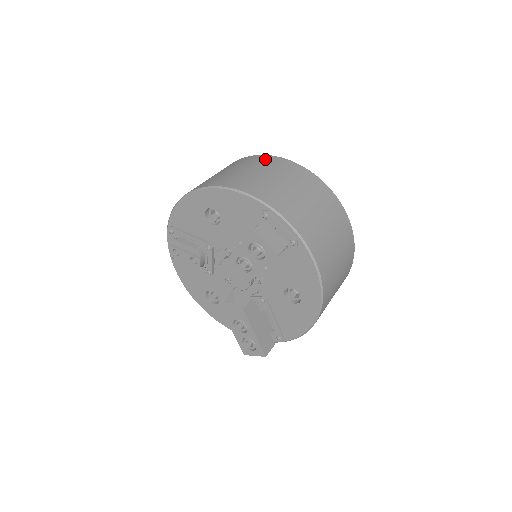
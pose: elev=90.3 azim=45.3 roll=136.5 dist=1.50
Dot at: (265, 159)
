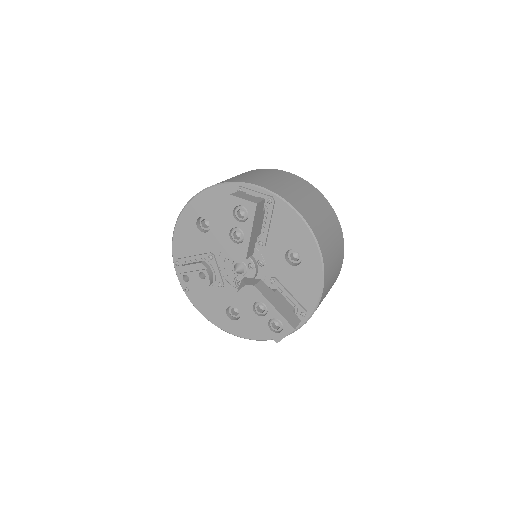
Dot at: occluded
